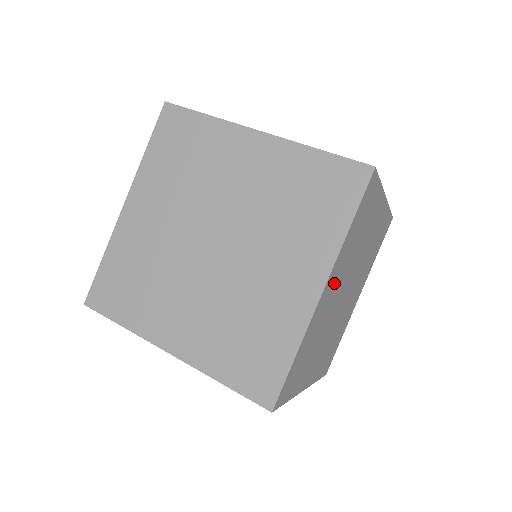
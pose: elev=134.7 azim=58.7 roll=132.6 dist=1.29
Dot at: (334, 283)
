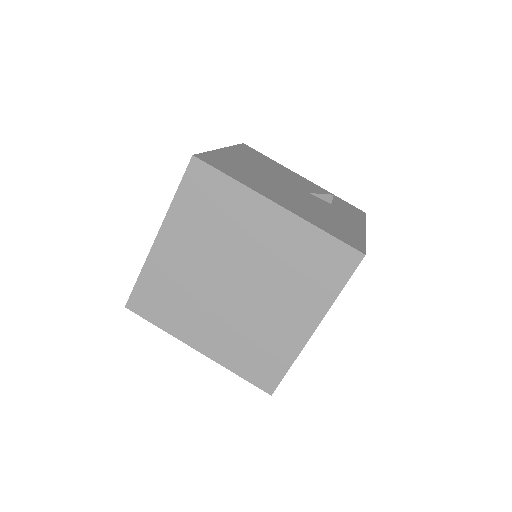
Dot at: occluded
